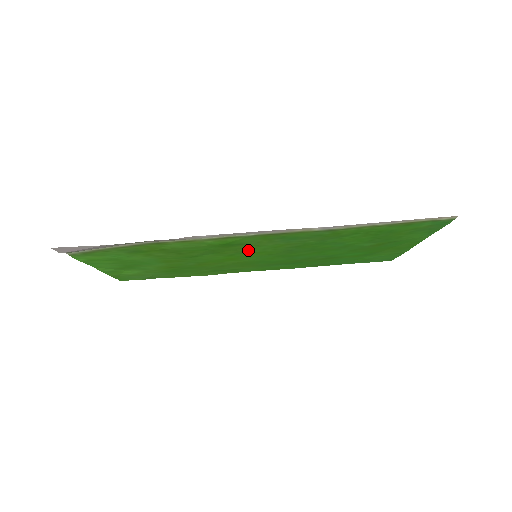
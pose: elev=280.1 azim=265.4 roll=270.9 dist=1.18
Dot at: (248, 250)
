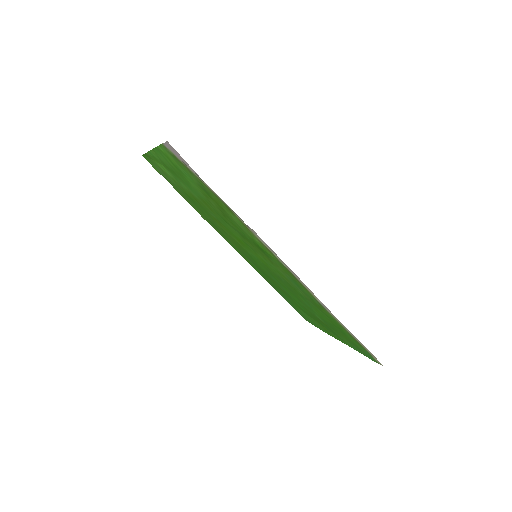
Dot at: (261, 255)
